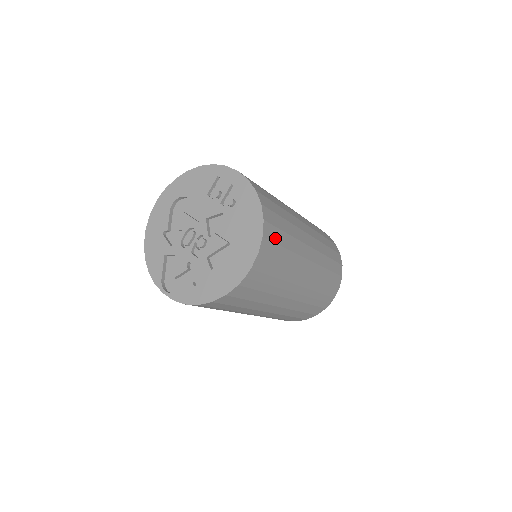
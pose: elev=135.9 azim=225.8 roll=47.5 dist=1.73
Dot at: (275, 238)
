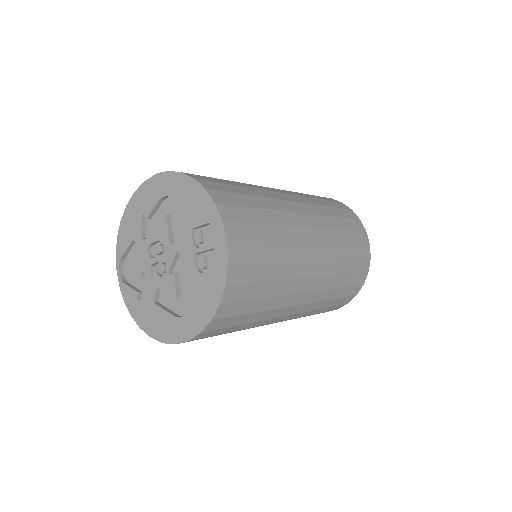
Dot at: (227, 324)
